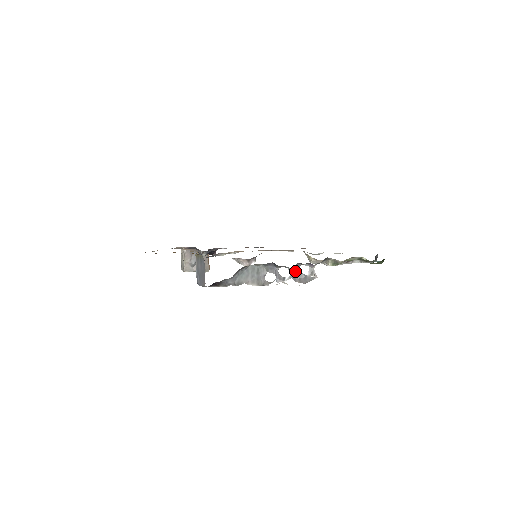
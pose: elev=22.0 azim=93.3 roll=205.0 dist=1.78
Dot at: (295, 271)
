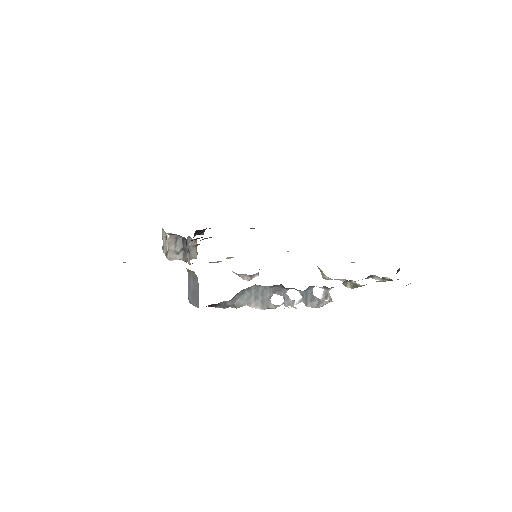
Dot at: (307, 294)
